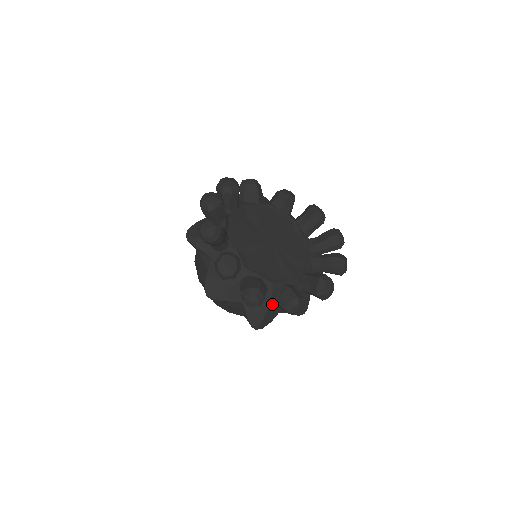
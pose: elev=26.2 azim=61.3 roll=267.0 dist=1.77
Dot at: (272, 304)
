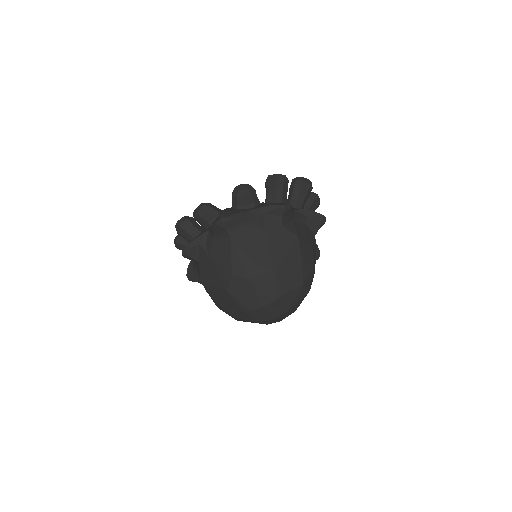
Dot at: (229, 209)
